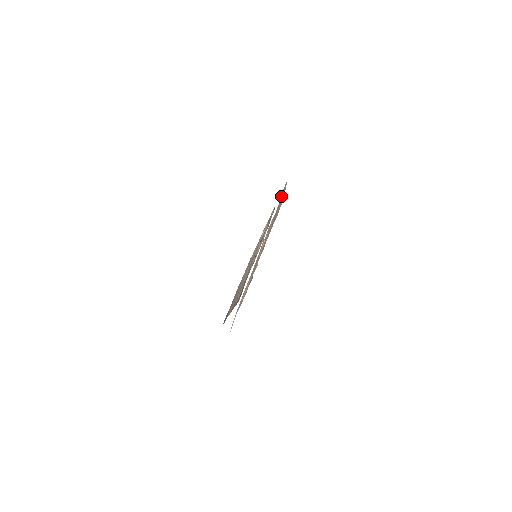
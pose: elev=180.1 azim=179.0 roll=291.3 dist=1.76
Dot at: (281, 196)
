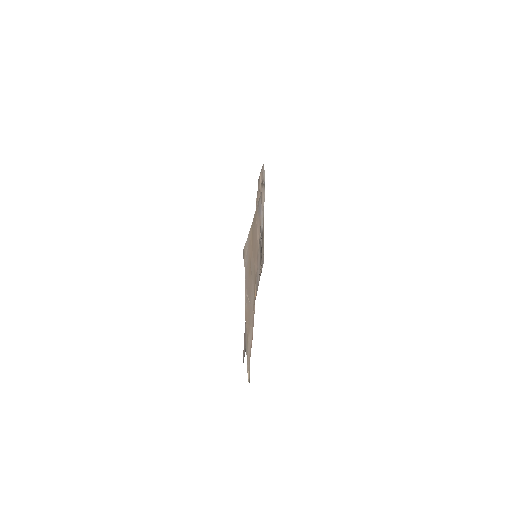
Dot at: (244, 265)
